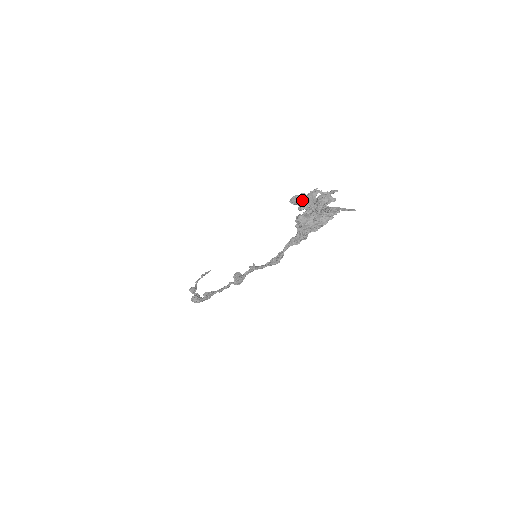
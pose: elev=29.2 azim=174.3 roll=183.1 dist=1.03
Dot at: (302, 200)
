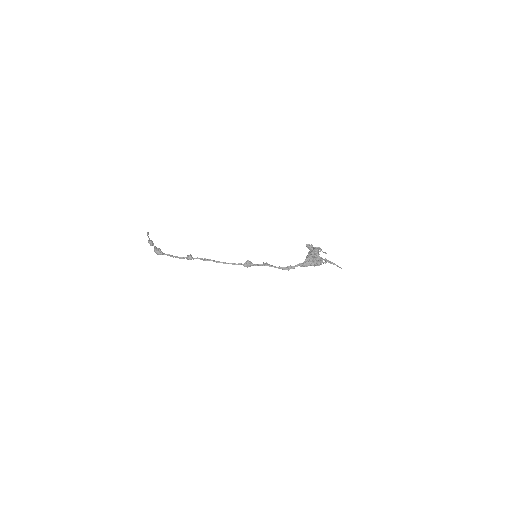
Dot at: (315, 249)
